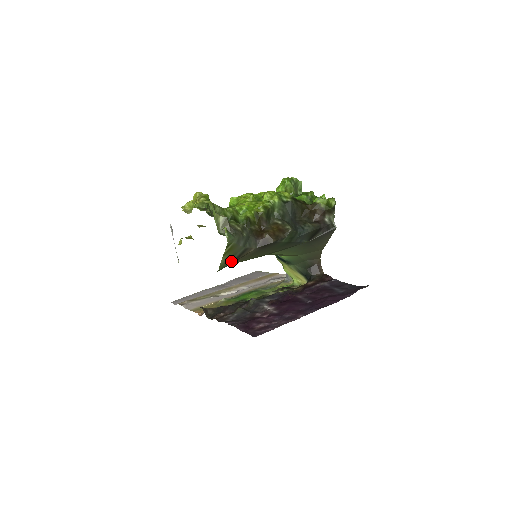
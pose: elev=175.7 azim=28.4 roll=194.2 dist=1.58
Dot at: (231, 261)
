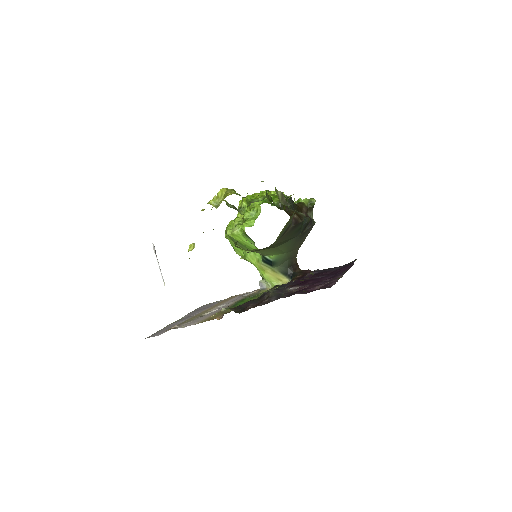
Dot at: (281, 236)
